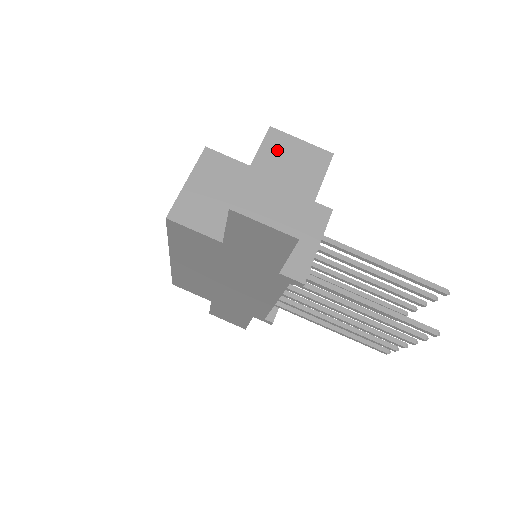
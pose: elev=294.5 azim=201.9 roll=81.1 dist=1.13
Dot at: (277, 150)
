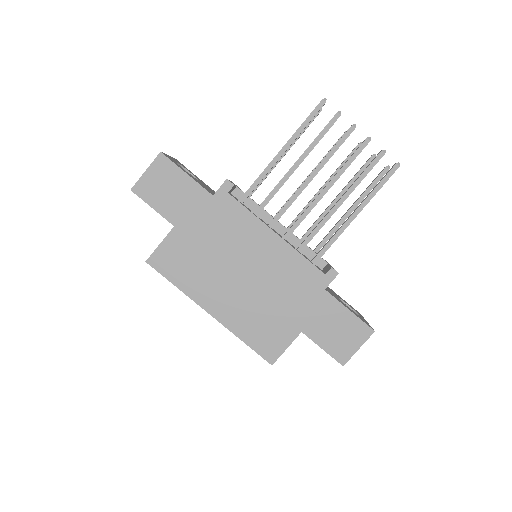
Dot at: occluded
